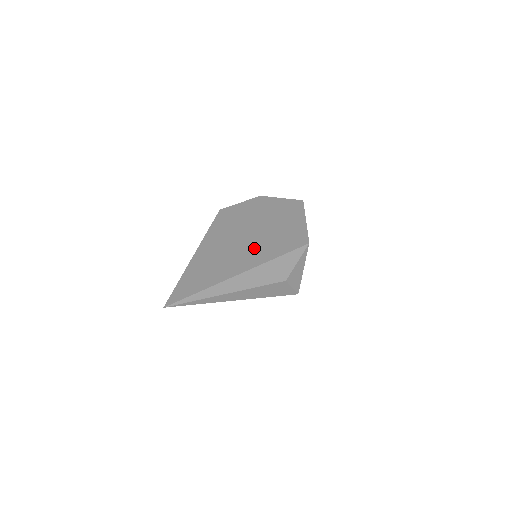
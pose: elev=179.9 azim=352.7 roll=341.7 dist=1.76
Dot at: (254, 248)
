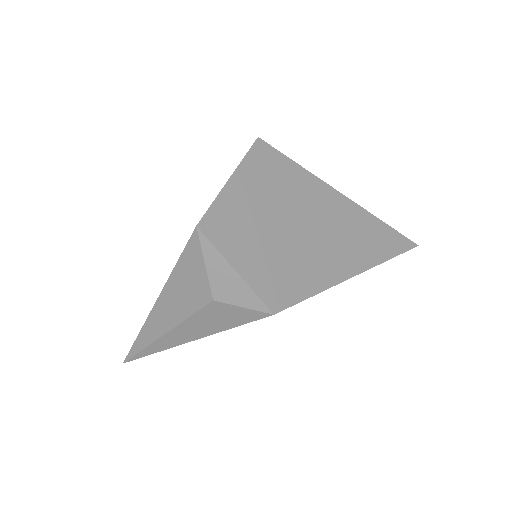
Dot at: occluded
